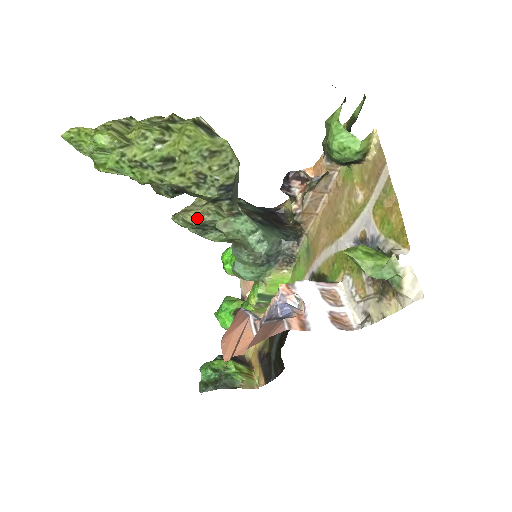
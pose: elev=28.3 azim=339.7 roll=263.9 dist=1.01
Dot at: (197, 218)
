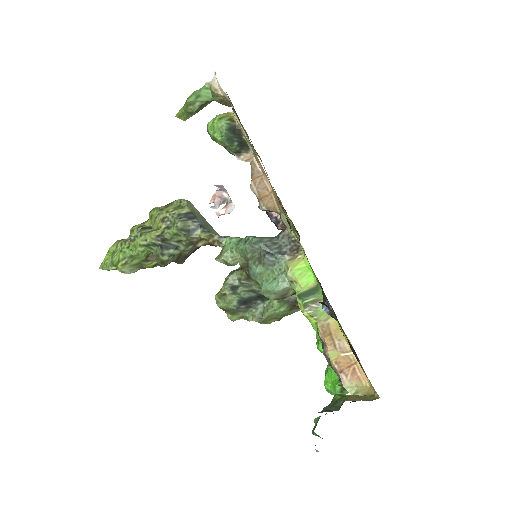
Dot at: (223, 285)
